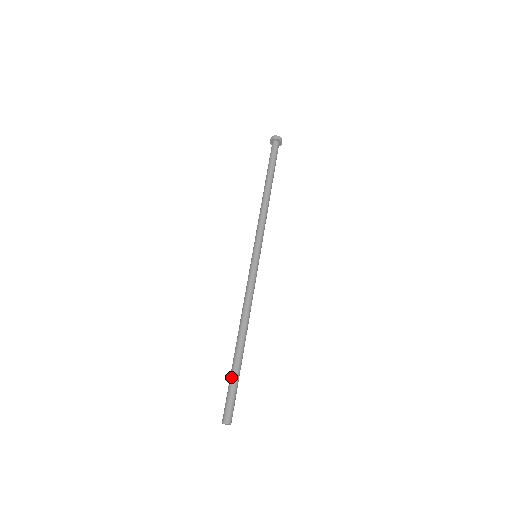
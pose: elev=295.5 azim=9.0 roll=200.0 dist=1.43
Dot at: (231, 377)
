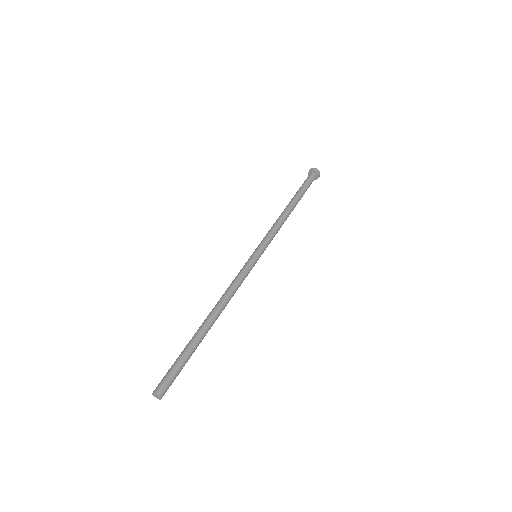
Dot at: (185, 352)
